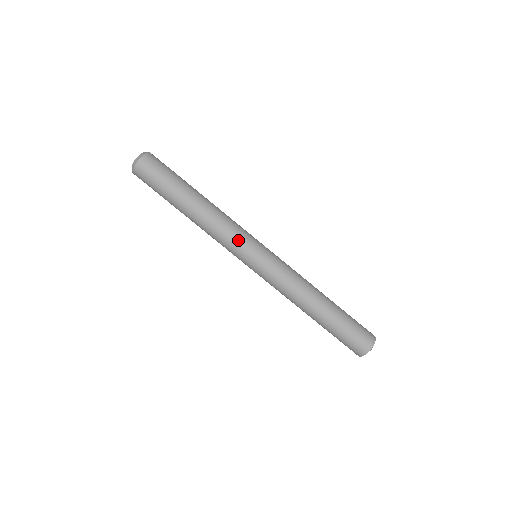
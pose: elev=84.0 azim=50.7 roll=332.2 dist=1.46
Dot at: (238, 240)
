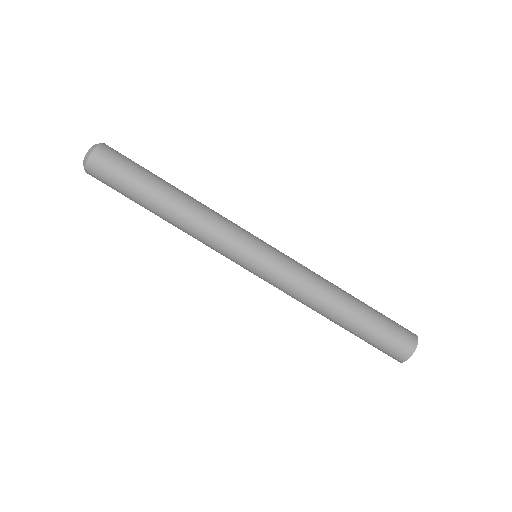
Dot at: (236, 231)
